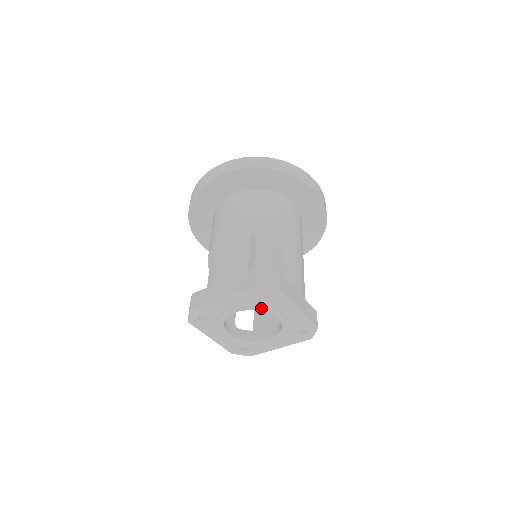
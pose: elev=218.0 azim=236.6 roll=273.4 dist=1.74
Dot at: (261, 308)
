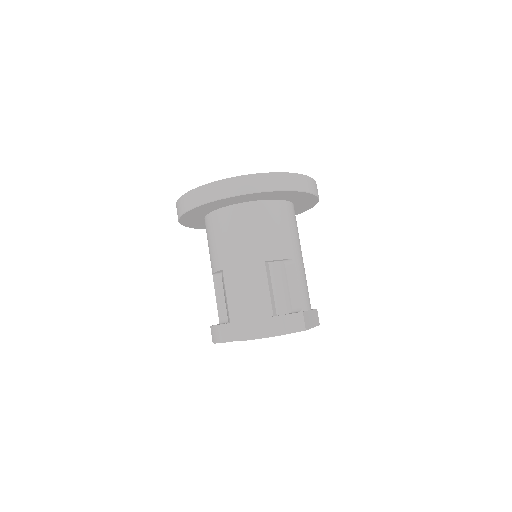
Dot at: occluded
